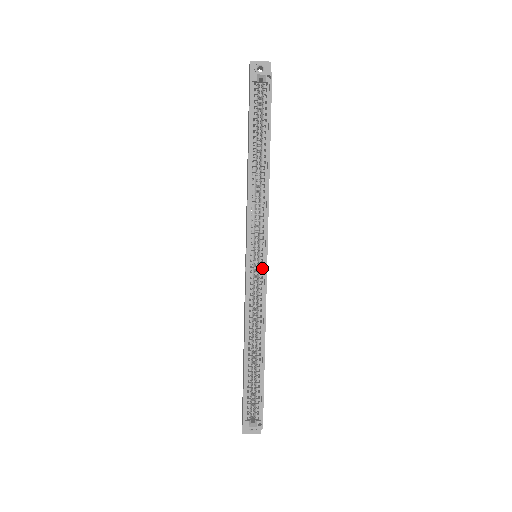
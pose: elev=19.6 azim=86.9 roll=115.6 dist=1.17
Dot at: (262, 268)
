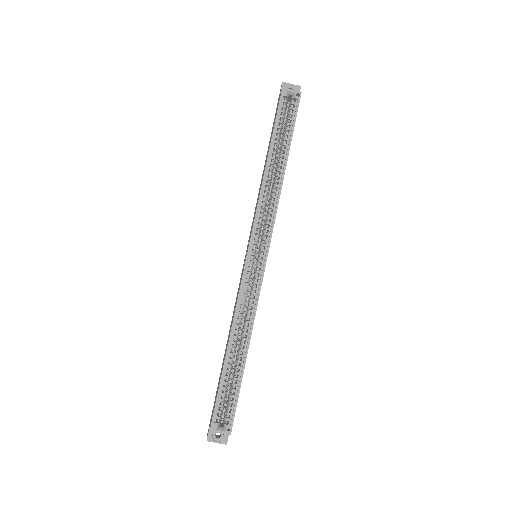
Dot at: (261, 266)
